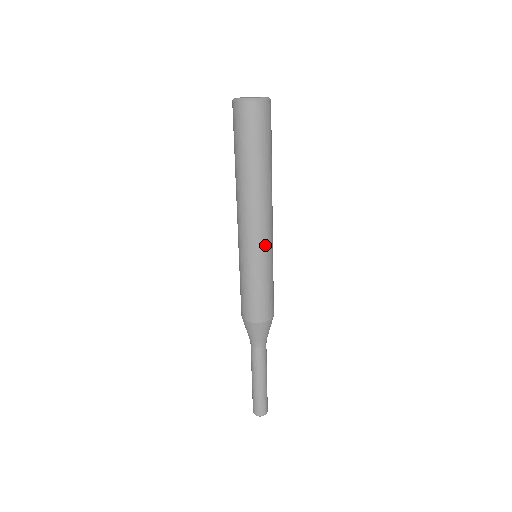
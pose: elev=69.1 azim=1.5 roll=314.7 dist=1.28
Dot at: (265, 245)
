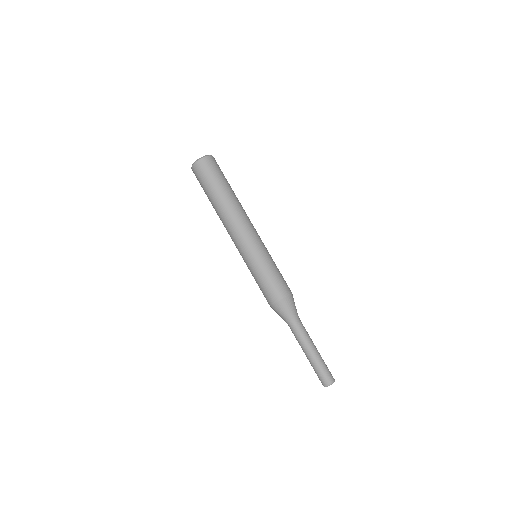
Dot at: (257, 240)
